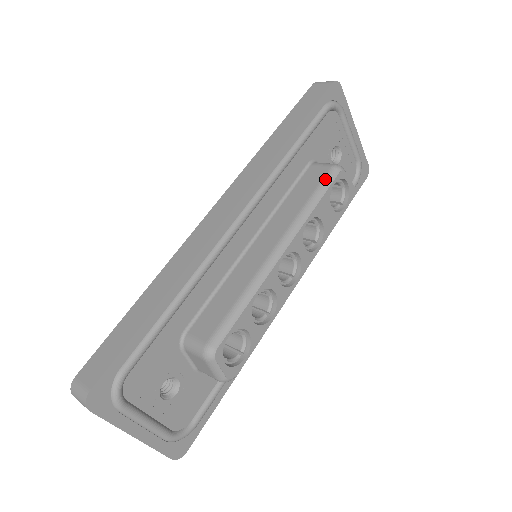
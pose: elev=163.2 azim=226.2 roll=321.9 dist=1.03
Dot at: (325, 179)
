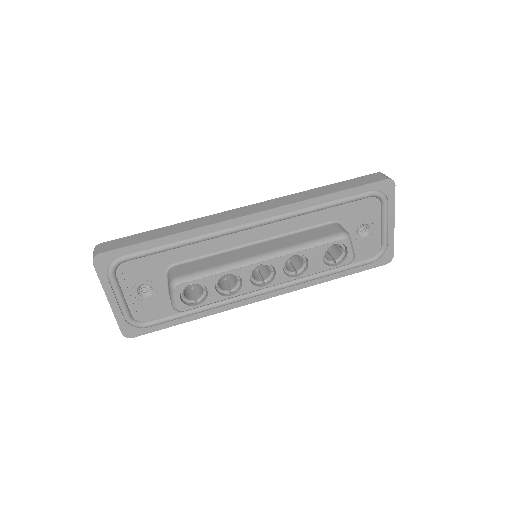
Dot at: (330, 236)
